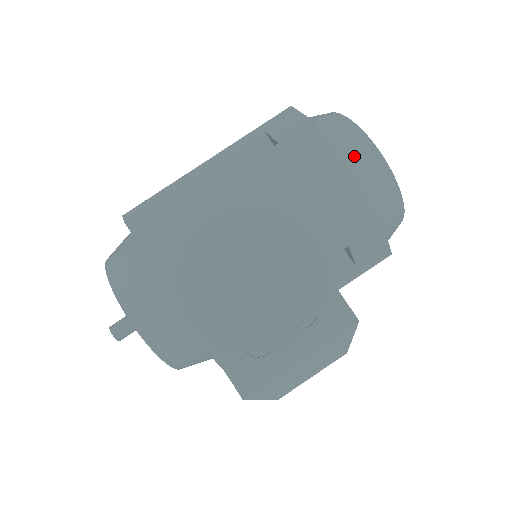
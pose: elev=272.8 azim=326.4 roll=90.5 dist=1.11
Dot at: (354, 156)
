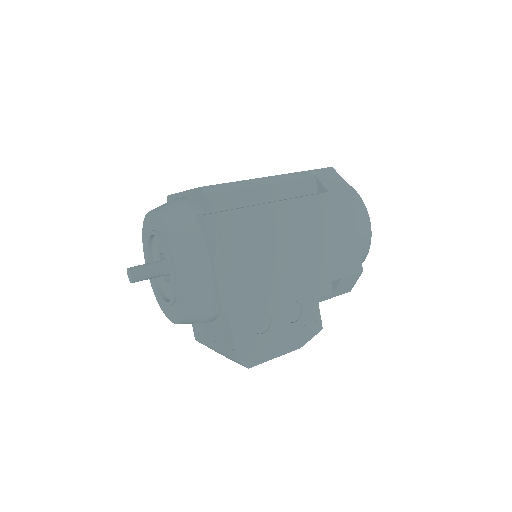
Dot at: (361, 221)
